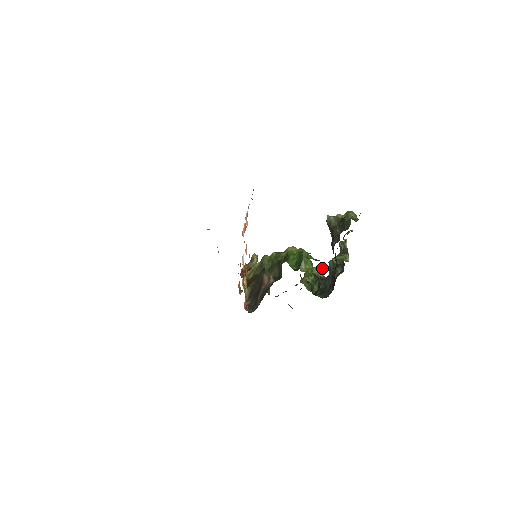
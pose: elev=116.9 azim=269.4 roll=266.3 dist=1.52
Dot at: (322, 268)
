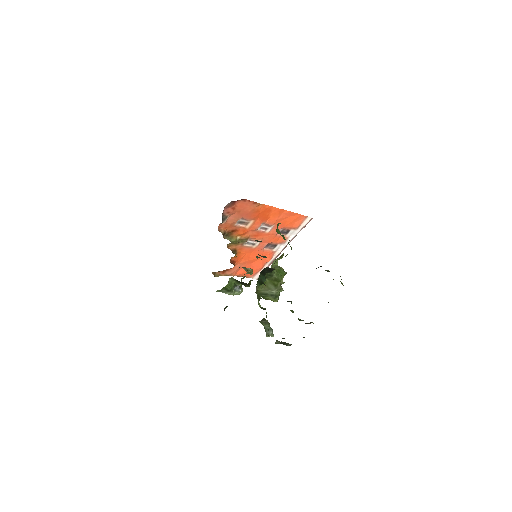
Dot at: occluded
